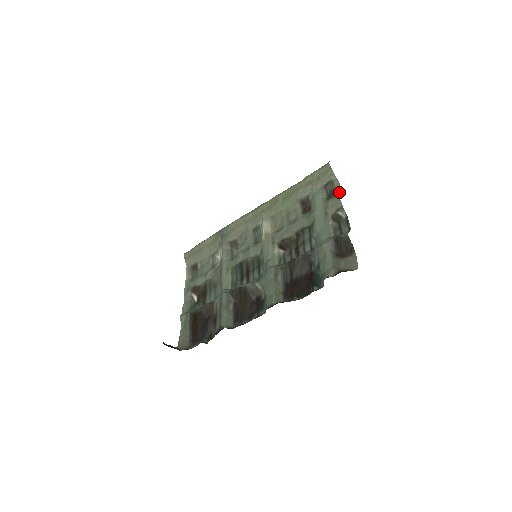
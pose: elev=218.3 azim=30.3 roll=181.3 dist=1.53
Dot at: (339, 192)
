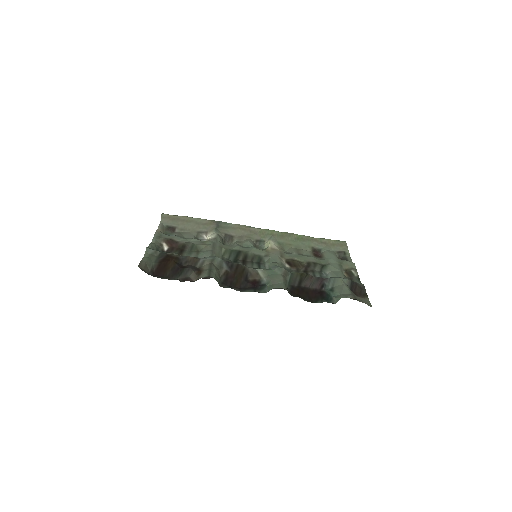
Dot at: occluded
